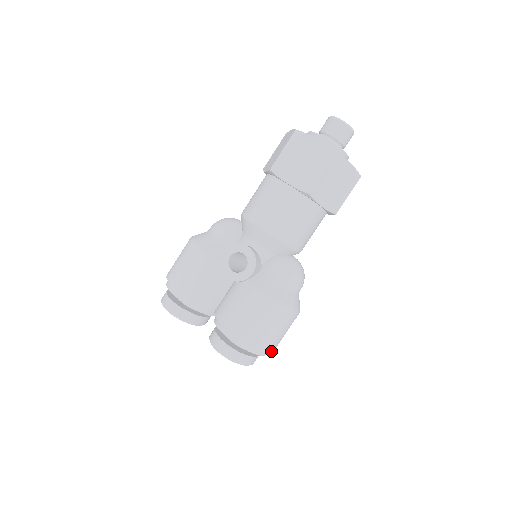
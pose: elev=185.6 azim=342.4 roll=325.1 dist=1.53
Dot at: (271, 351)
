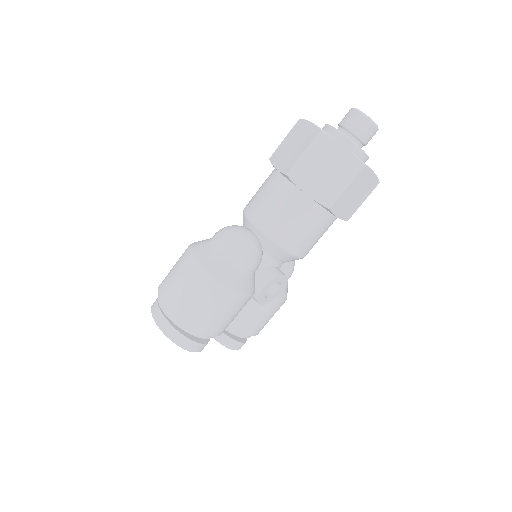
Dot at: occluded
